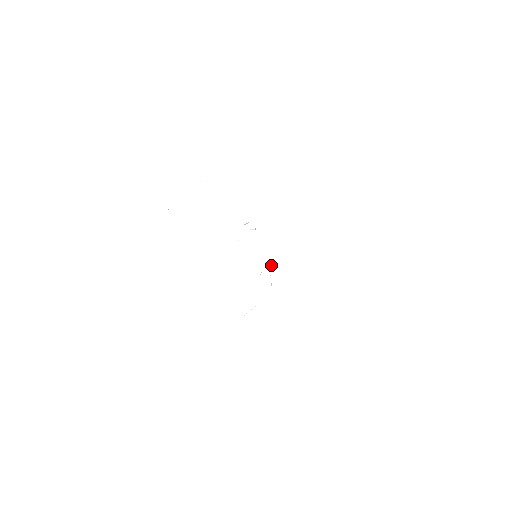
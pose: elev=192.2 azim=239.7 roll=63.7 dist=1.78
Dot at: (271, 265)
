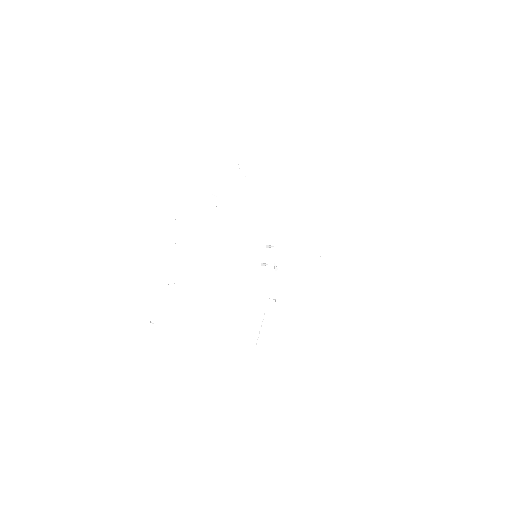
Dot at: occluded
